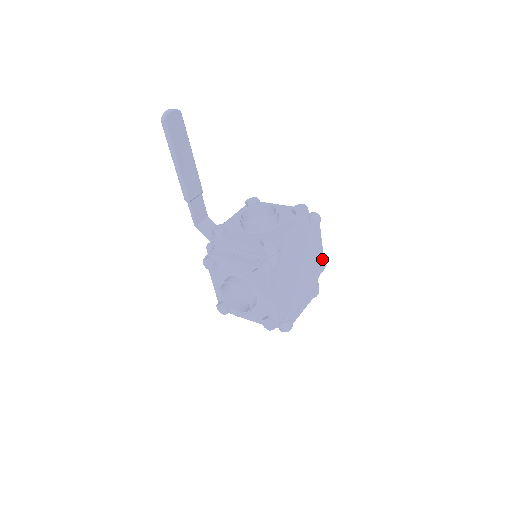
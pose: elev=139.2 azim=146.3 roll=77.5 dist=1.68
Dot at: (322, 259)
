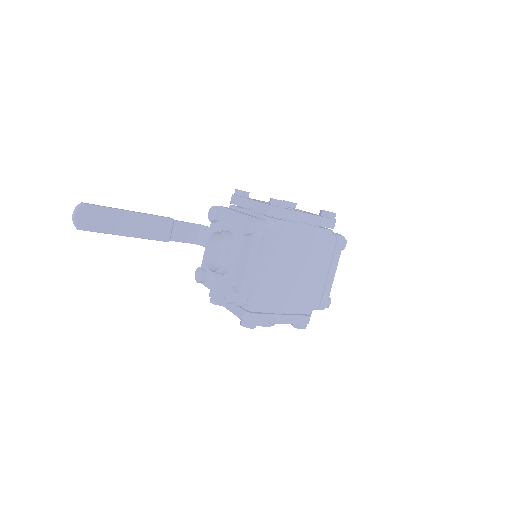
Dot at: (322, 221)
